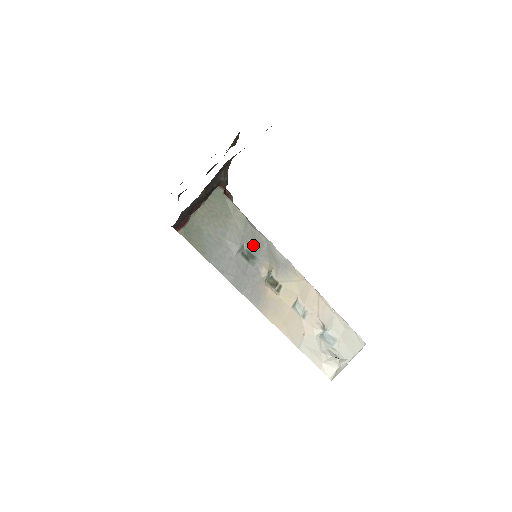
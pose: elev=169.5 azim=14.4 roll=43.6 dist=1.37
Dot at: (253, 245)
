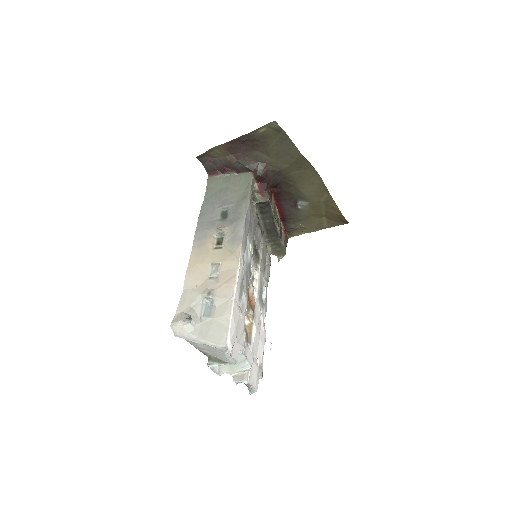
Dot at: (233, 212)
